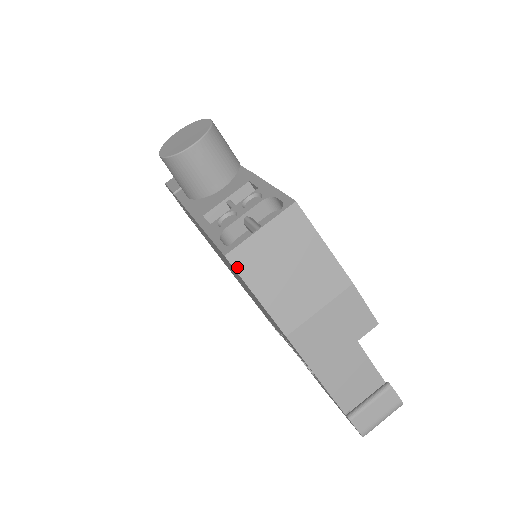
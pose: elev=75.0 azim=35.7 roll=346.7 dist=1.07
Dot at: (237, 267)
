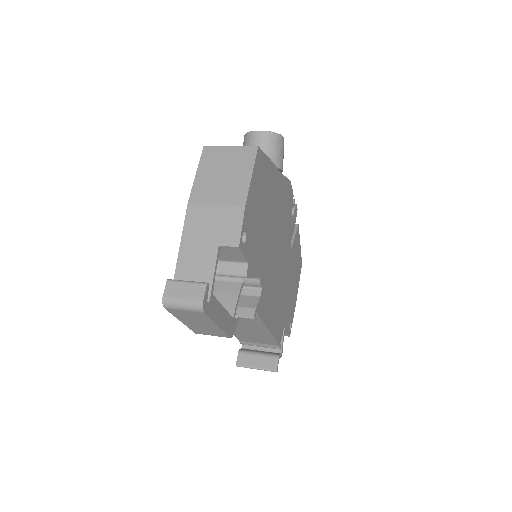
Dot at: (203, 155)
